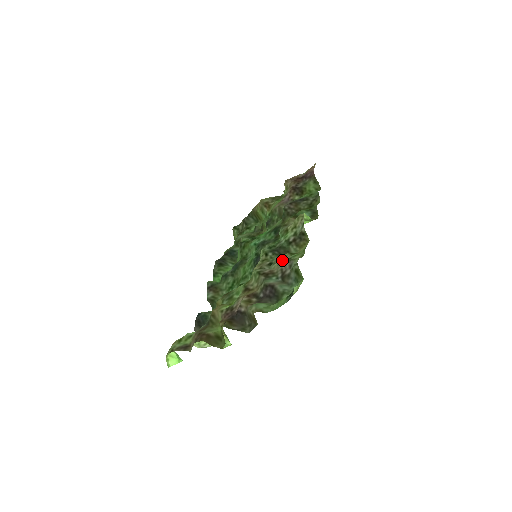
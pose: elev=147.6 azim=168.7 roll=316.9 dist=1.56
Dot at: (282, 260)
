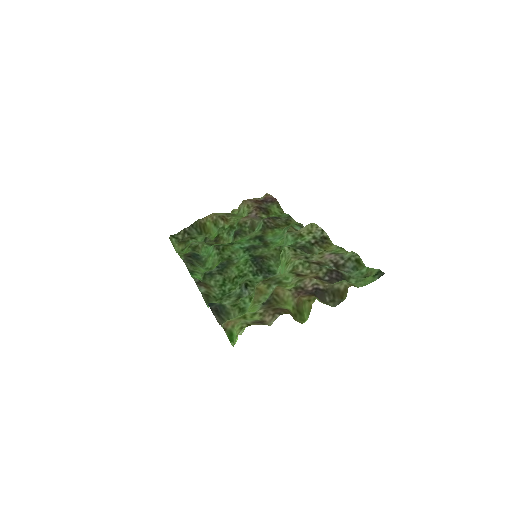
Dot at: (322, 254)
